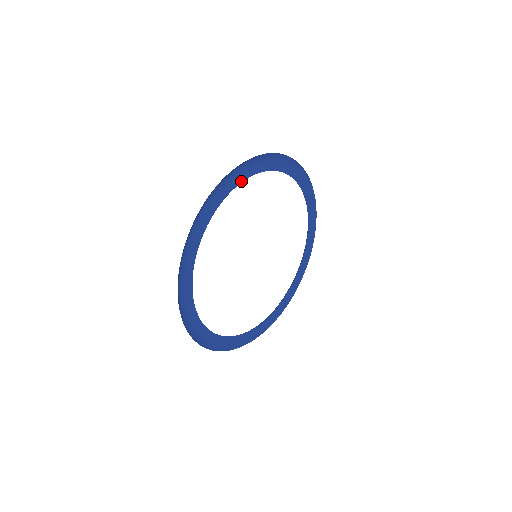
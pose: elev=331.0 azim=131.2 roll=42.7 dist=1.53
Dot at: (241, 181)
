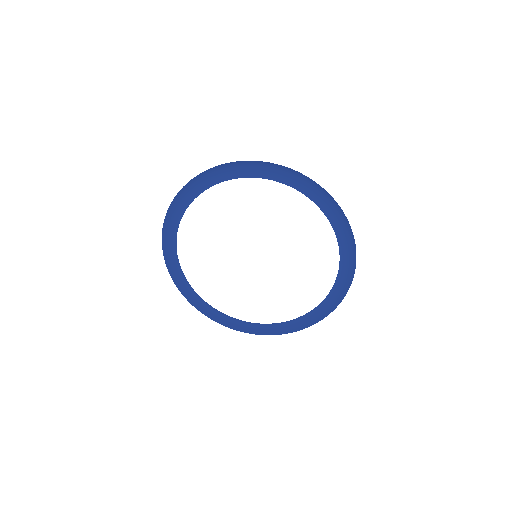
Dot at: (282, 182)
